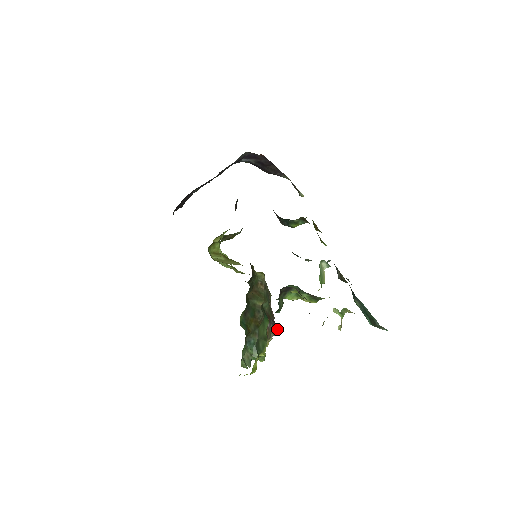
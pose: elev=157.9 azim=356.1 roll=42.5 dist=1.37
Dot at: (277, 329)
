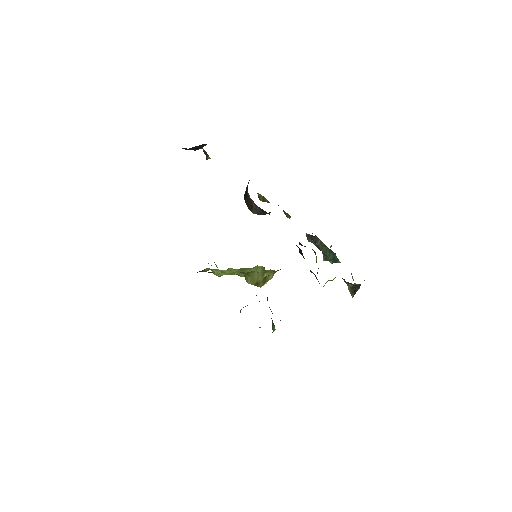
Dot at: occluded
